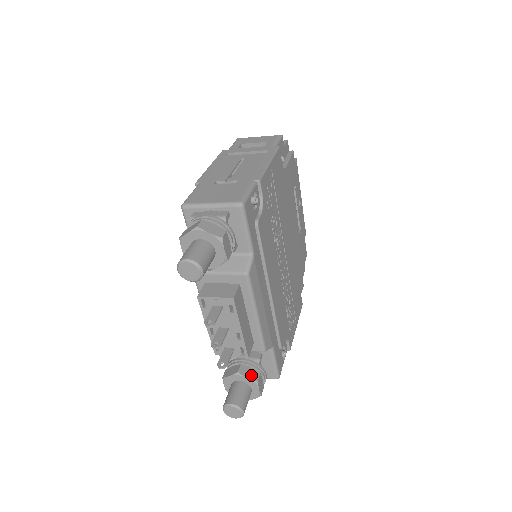
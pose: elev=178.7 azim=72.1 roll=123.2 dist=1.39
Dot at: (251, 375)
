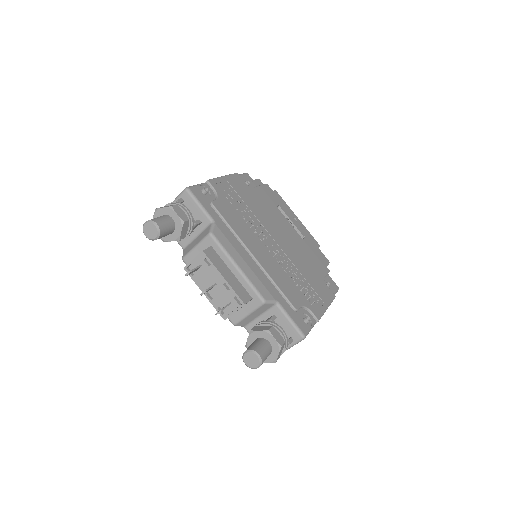
Dot at: (263, 329)
